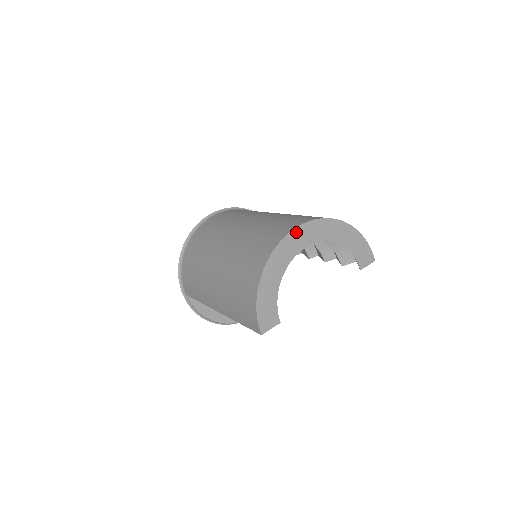
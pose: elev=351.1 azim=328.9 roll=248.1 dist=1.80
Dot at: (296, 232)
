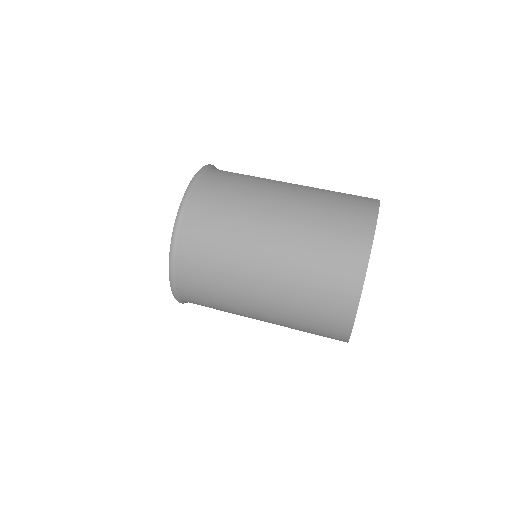
Dot at: occluded
